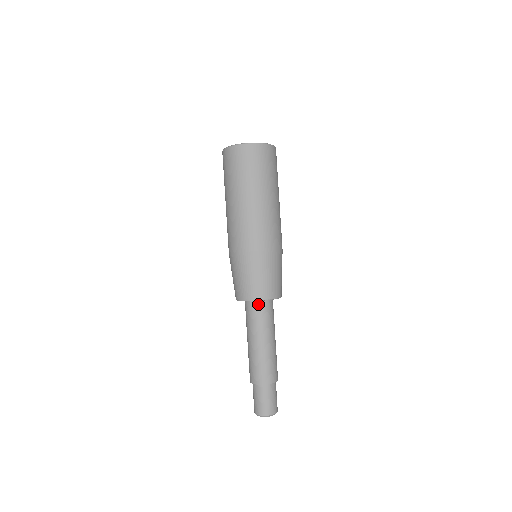
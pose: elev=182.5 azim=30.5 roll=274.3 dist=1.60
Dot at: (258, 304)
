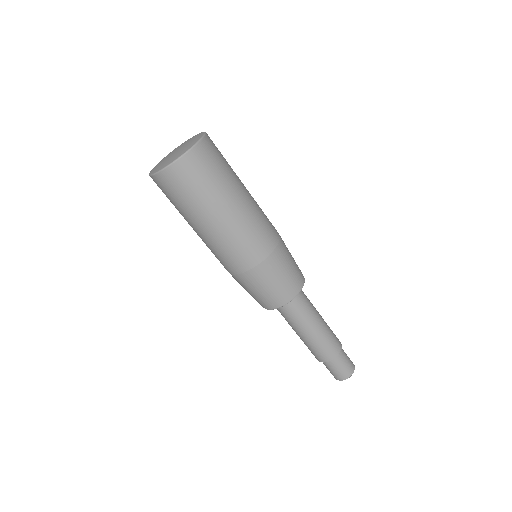
Dot at: occluded
